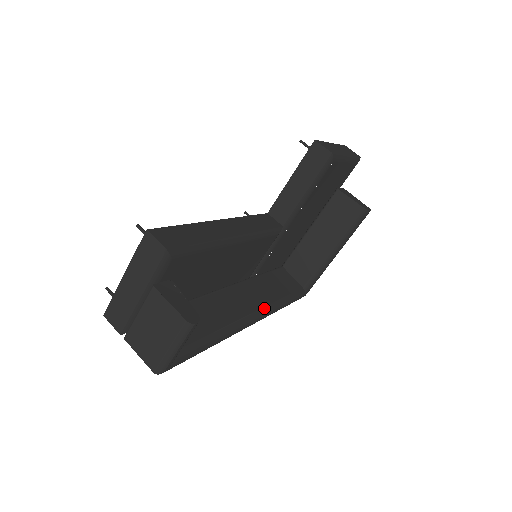
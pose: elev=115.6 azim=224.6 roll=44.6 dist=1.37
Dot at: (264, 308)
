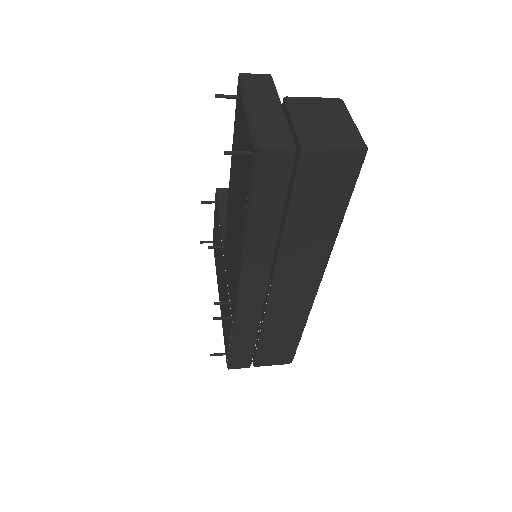
Dot at: occluded
